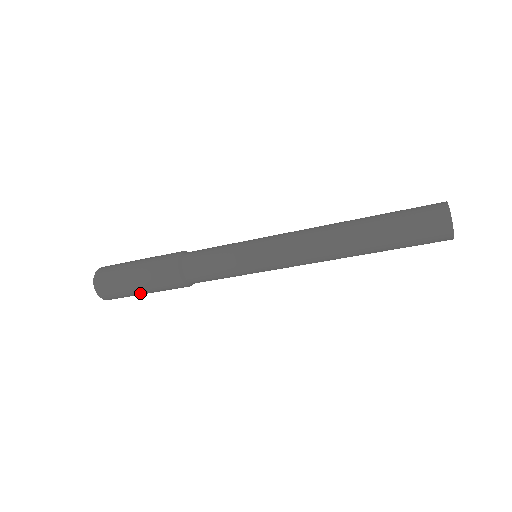
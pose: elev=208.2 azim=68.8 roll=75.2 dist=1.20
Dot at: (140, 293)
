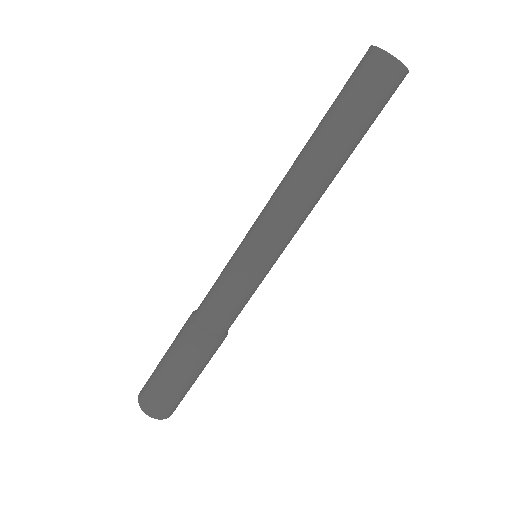
Dot at: (193, 383)
